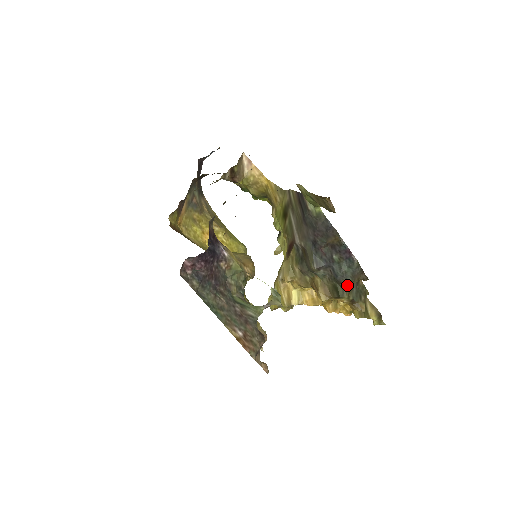
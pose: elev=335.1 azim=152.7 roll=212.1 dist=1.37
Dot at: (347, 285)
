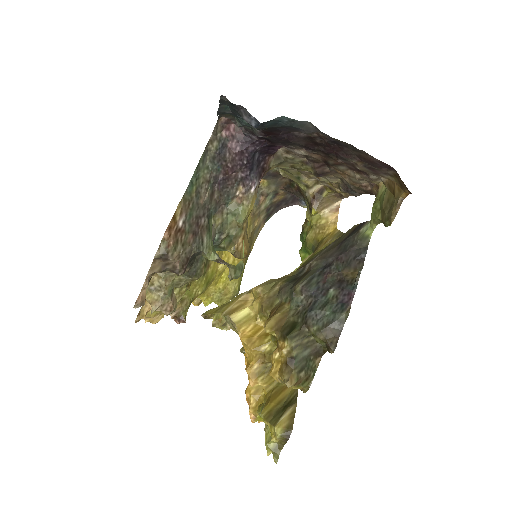
Dot at: (308, 335)
